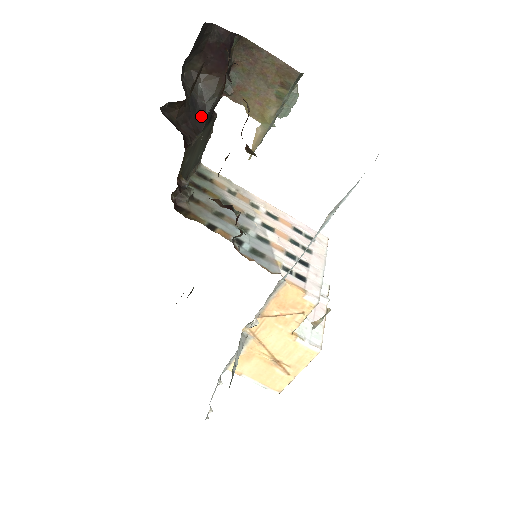
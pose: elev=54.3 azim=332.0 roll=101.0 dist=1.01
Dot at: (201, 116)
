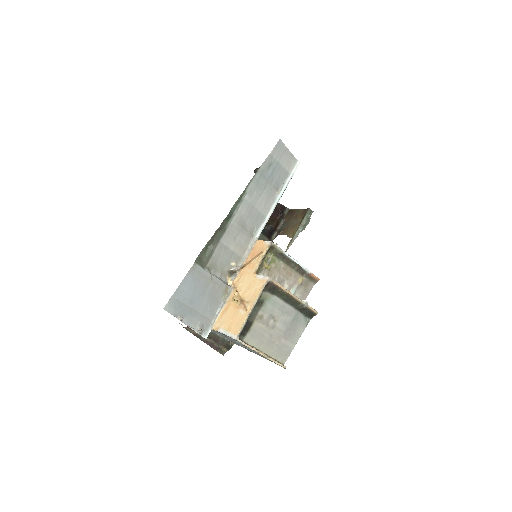
Dot at: occluded
